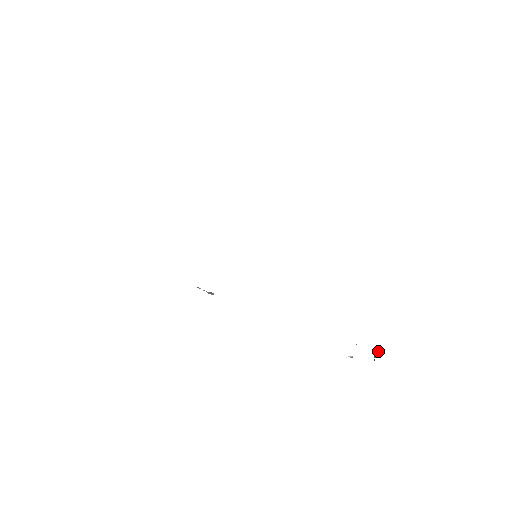
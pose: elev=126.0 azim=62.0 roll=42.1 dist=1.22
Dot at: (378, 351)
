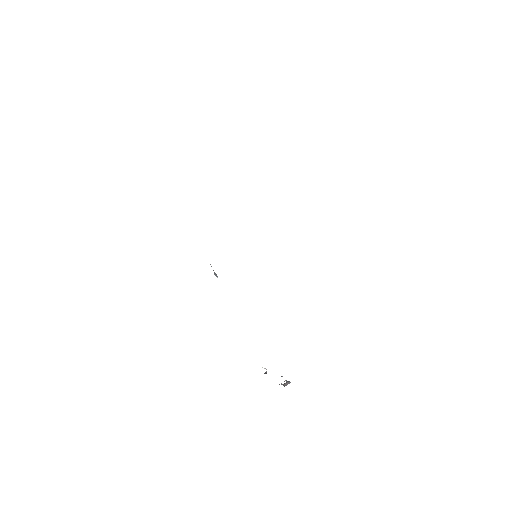
Dot at: (289, 383)
